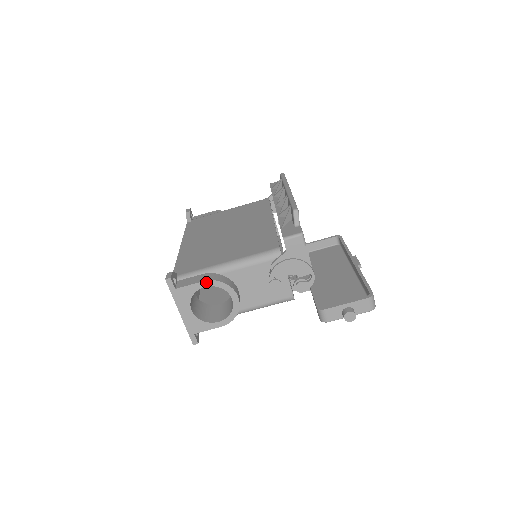
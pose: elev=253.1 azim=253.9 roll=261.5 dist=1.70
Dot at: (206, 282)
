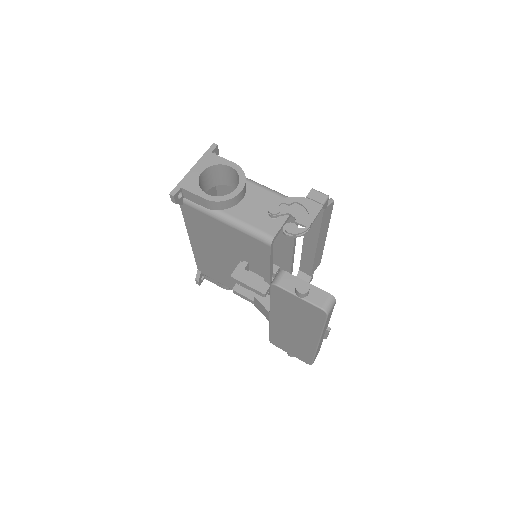
Dot at: (235, 165)
